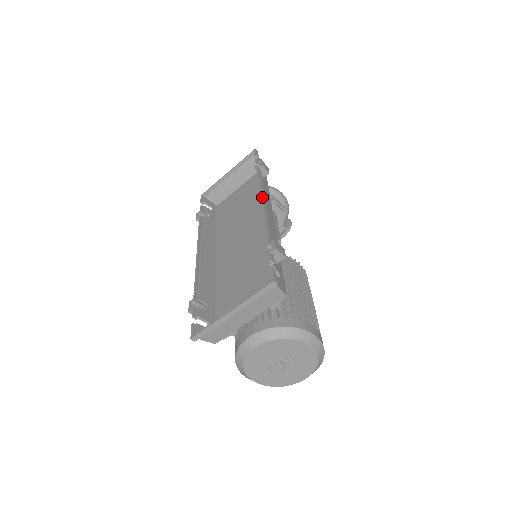
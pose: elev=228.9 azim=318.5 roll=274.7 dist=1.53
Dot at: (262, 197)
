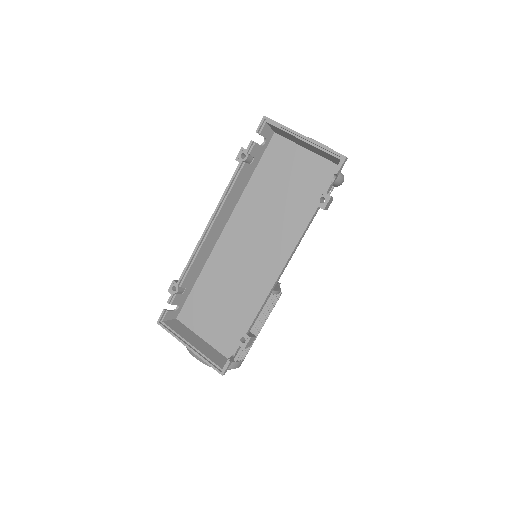
Dot at: (284, 267)
